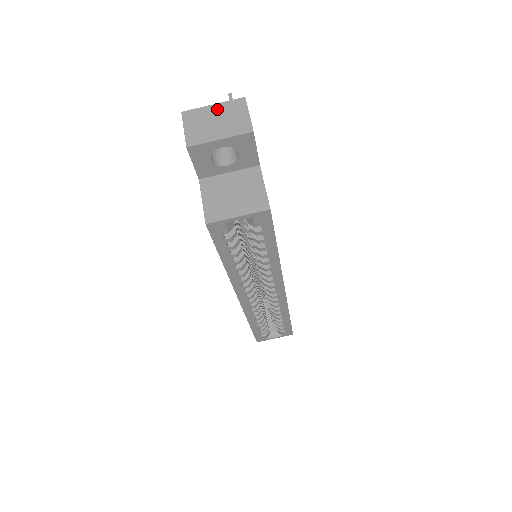
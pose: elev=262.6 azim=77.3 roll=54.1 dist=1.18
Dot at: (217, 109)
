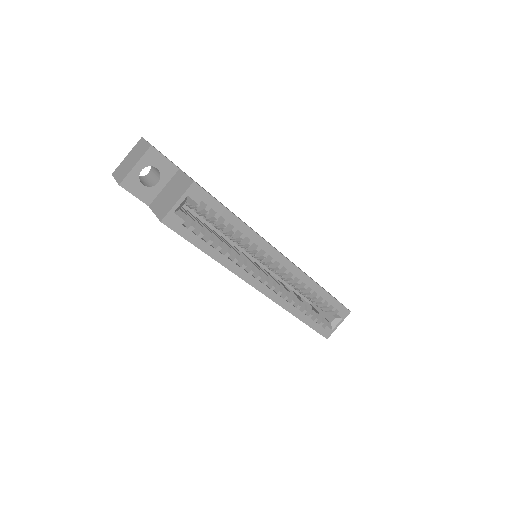
Dot at: (129, 155)
